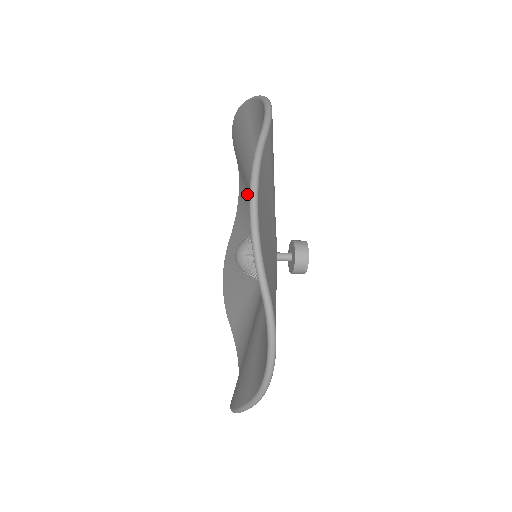
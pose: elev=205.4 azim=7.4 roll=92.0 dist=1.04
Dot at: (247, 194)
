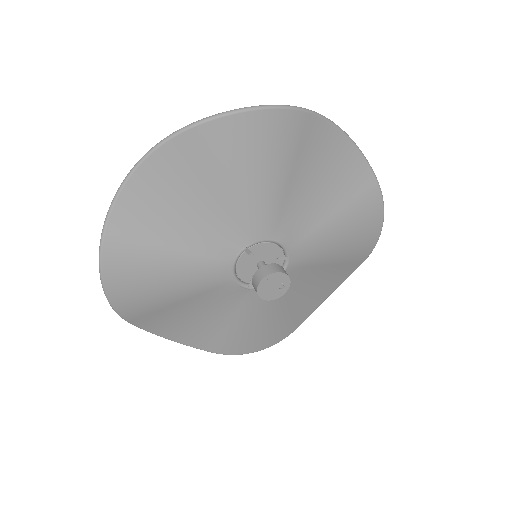
Dot at: occluded
